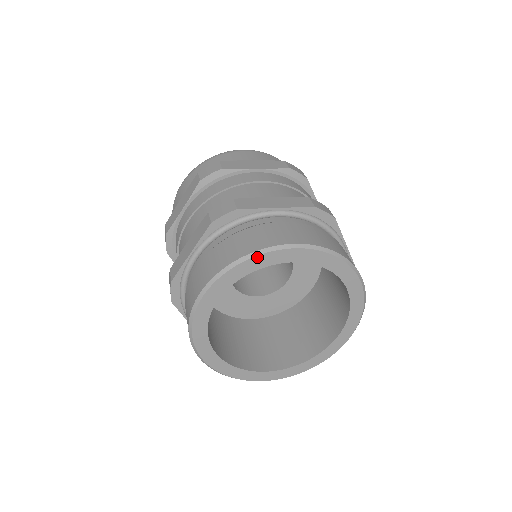
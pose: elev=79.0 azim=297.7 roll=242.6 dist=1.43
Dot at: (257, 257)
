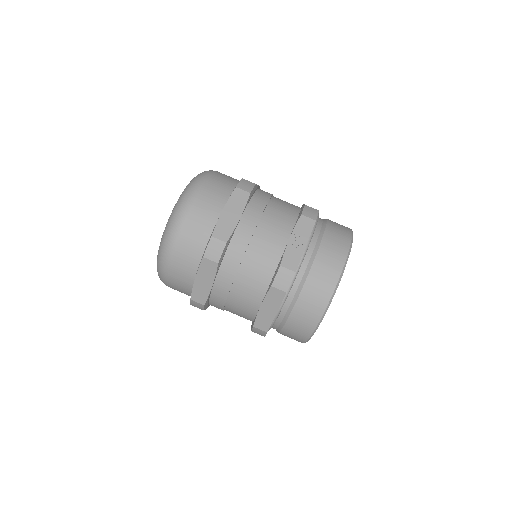
Dot at: occluded
